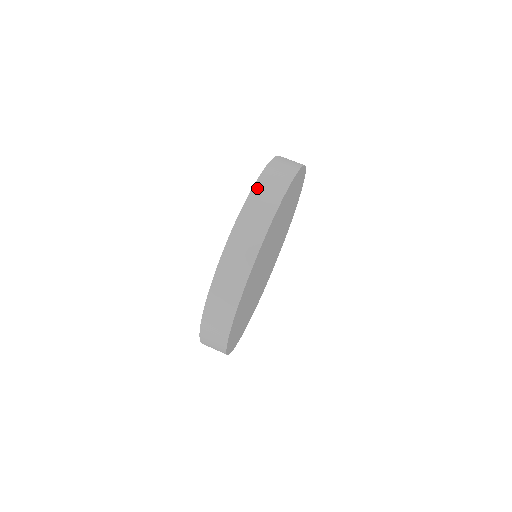
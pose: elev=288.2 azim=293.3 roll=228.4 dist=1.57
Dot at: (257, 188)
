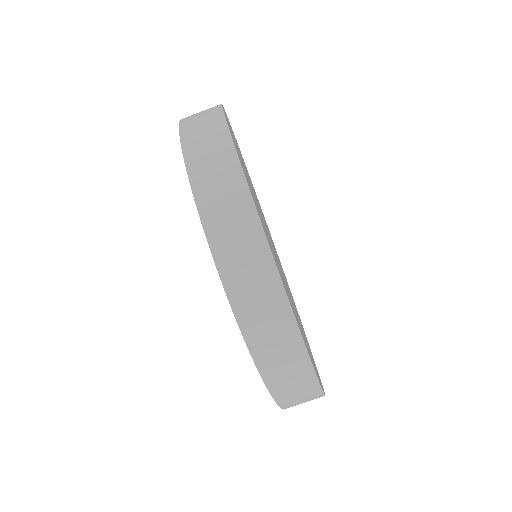
Dot at: (270, 379)
